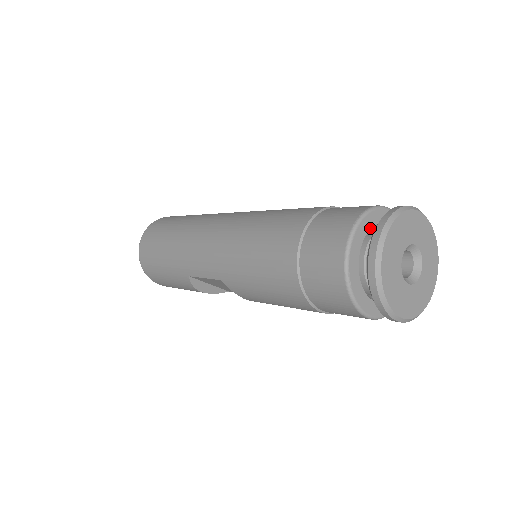
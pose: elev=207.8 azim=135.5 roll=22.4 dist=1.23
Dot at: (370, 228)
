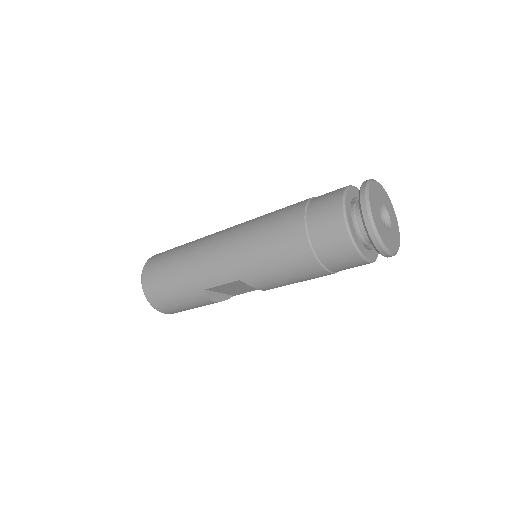
Dot at: occluded
